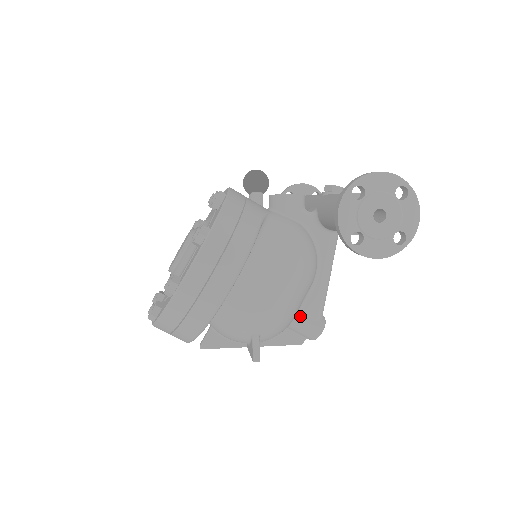
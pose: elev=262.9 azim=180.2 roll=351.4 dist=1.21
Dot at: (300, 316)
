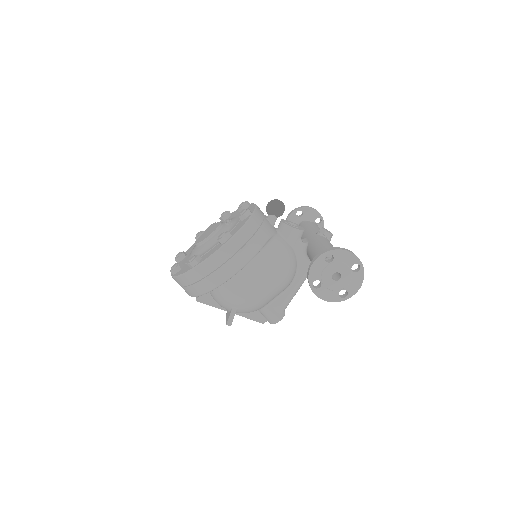
Dot at: (269, 306)
